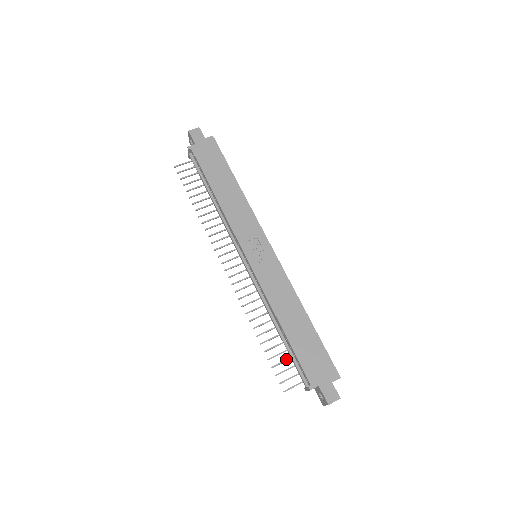
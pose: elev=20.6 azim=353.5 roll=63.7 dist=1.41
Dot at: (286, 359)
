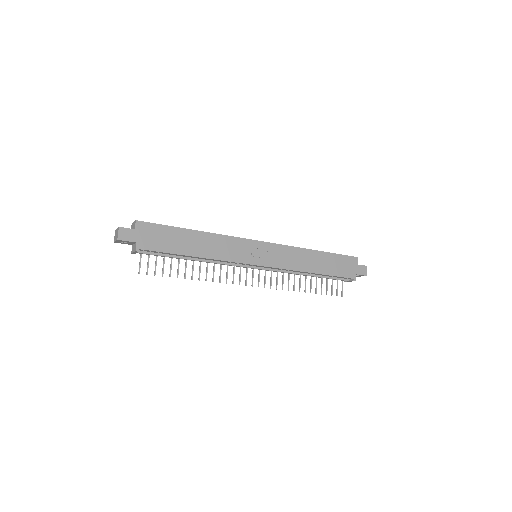
Dot at: (327, 282)
